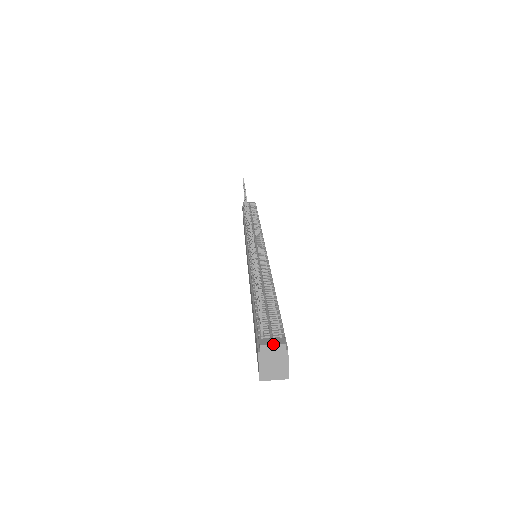
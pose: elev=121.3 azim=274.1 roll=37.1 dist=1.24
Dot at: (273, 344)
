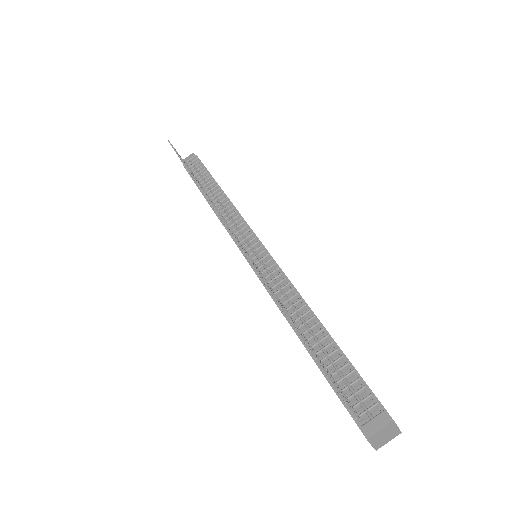
Dot at: (380, 429)
